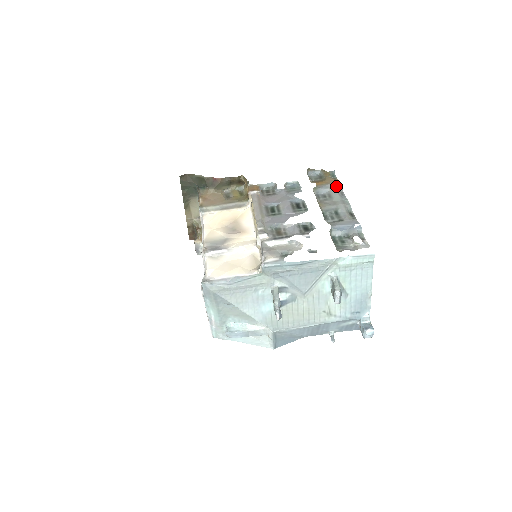
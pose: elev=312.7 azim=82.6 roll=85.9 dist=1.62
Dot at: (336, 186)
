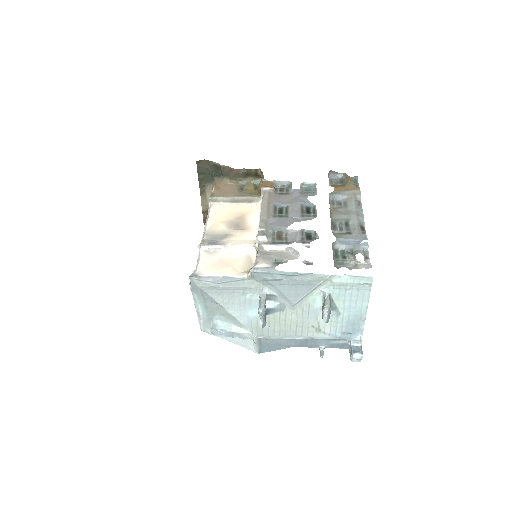
Dot at: (355, 194)
